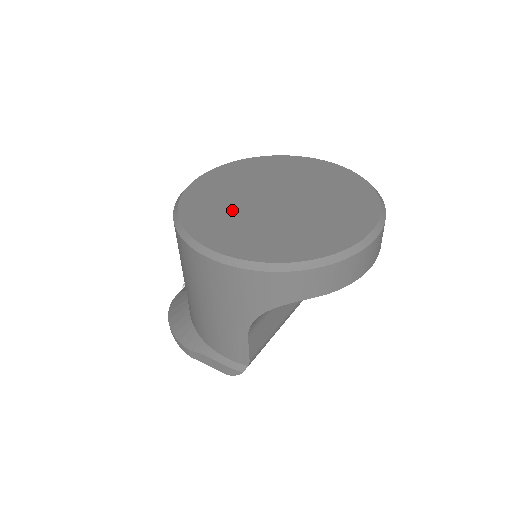
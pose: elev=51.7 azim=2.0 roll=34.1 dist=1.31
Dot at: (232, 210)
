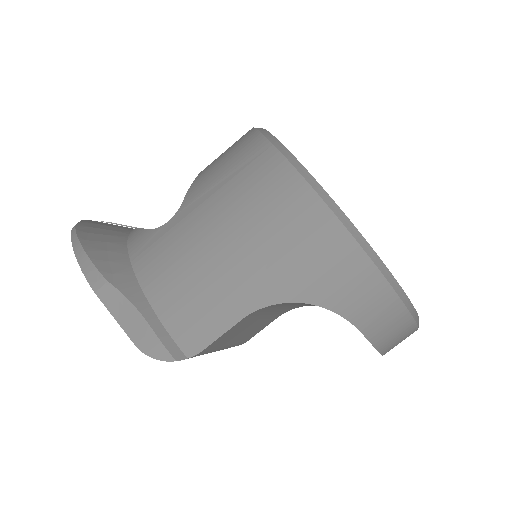
Dot at: occluded
